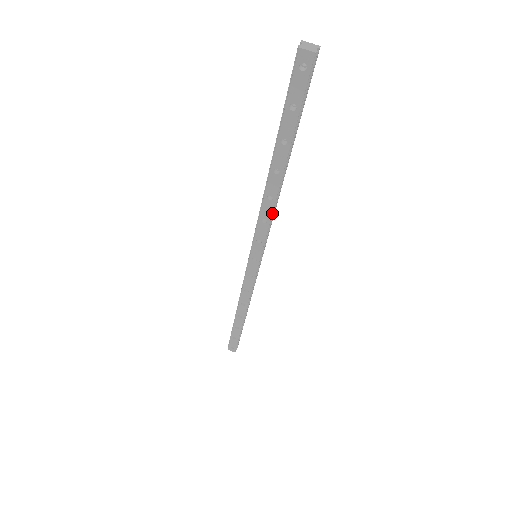
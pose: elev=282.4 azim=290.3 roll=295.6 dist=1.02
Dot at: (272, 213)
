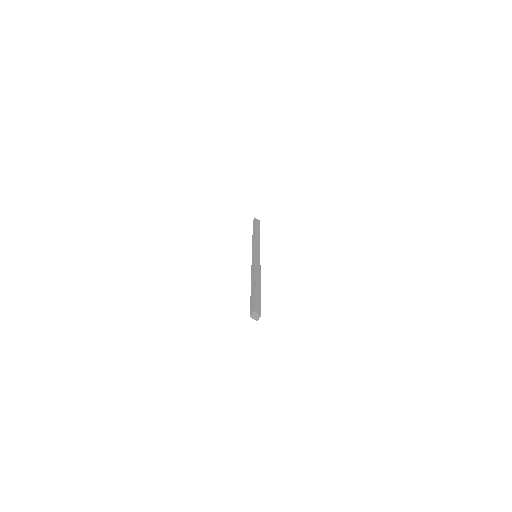
Dot at: occluded
